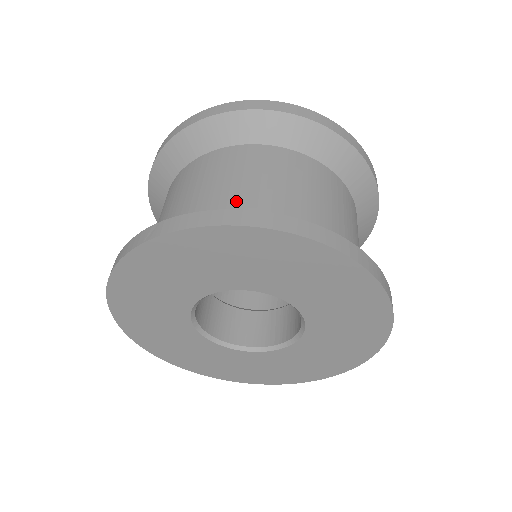
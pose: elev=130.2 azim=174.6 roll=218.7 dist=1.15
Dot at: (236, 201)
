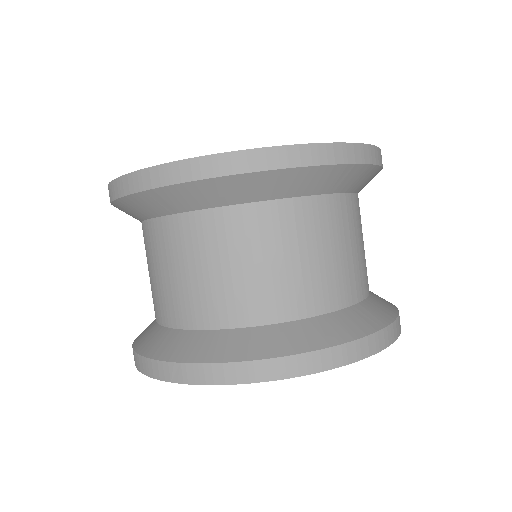
Dot at: (245, 307)
